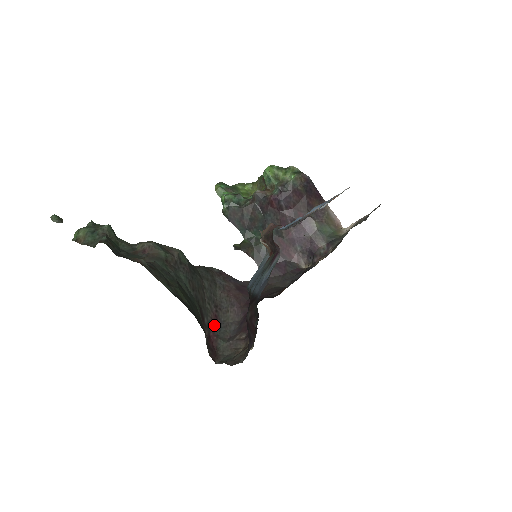
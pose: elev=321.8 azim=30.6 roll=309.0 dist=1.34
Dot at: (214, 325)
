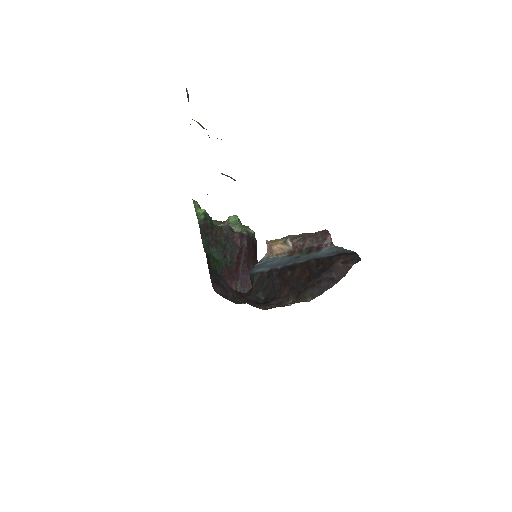
Dot at: occluded
